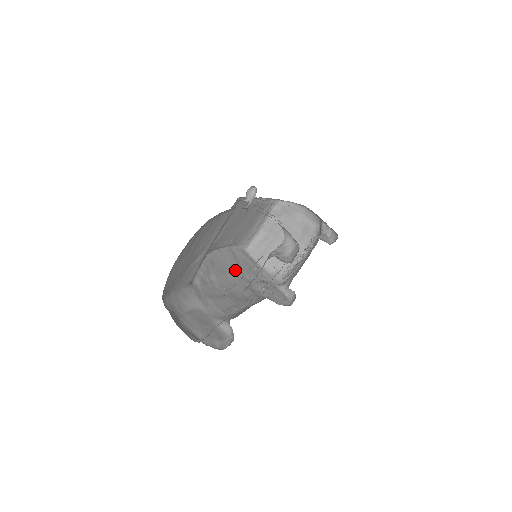
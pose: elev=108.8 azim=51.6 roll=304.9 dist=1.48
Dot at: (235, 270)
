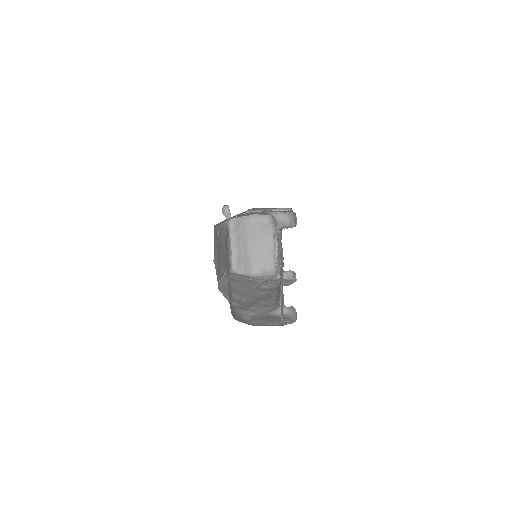
Dot at: (242, 286)
